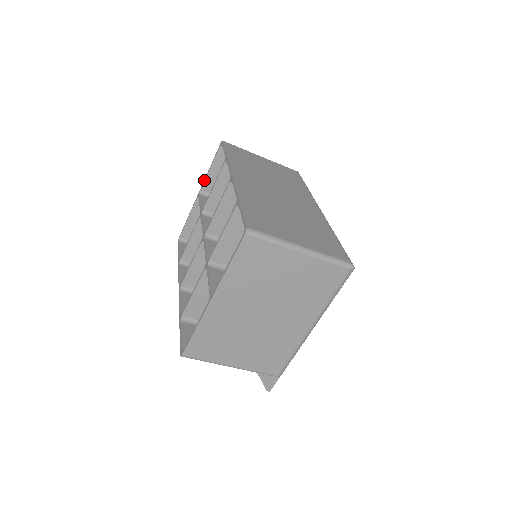
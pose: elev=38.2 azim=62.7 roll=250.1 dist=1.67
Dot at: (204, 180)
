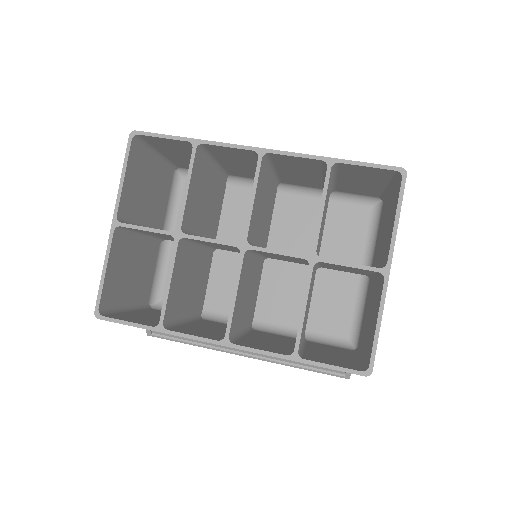
Dot at: (118, 199)
